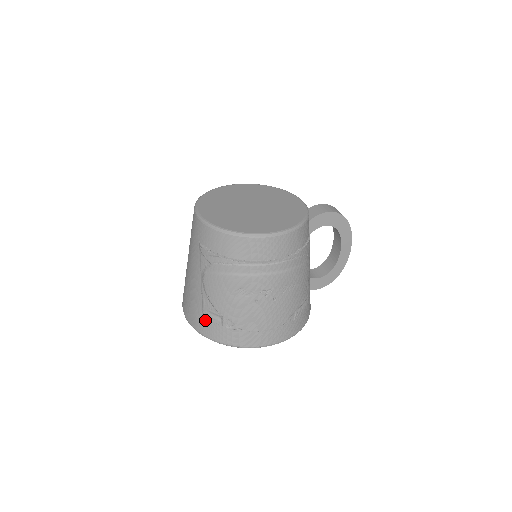
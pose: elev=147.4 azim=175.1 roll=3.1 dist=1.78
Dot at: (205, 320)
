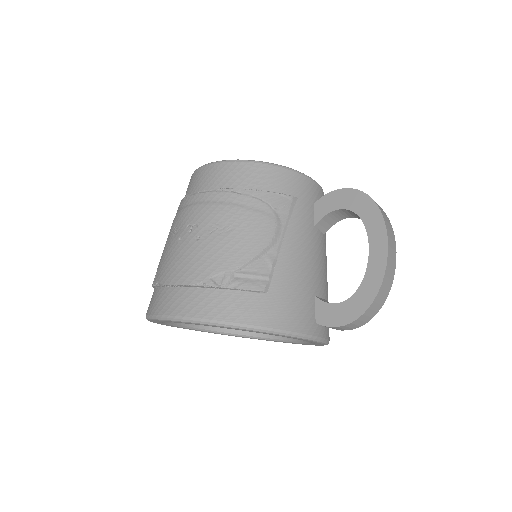
Dot at: occluded
